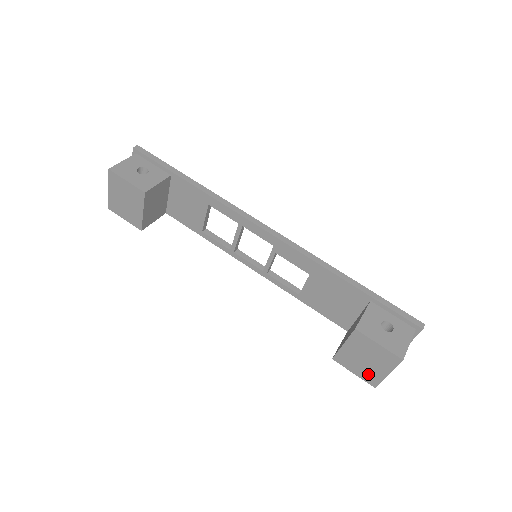
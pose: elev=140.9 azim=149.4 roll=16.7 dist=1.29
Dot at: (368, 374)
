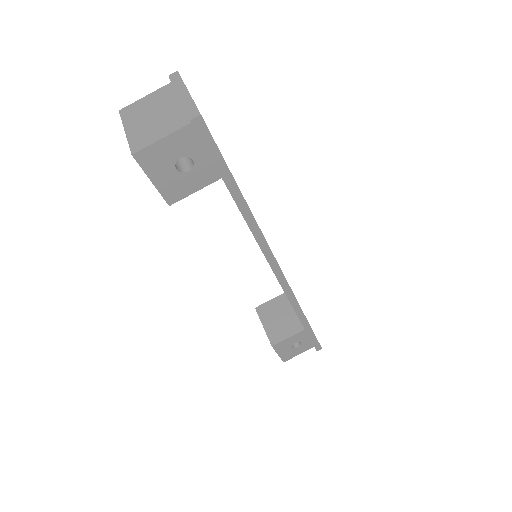
Dot at: occluded
